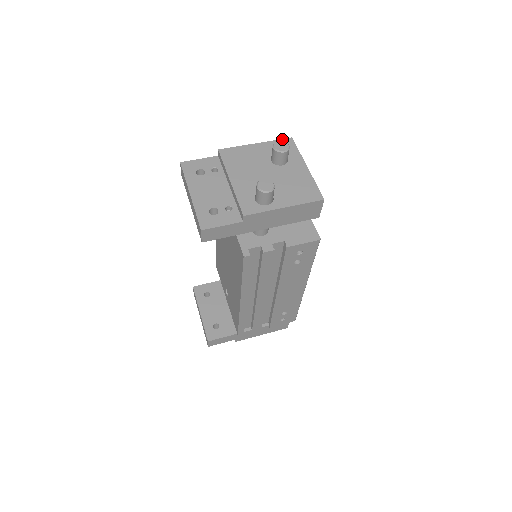
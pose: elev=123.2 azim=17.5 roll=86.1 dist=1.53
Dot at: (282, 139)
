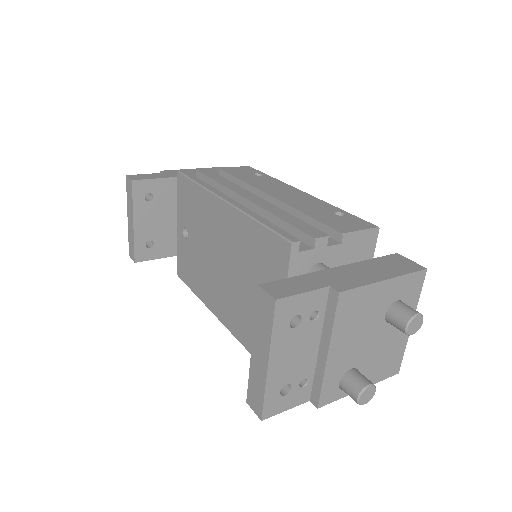
Dot at: (417, 272)
